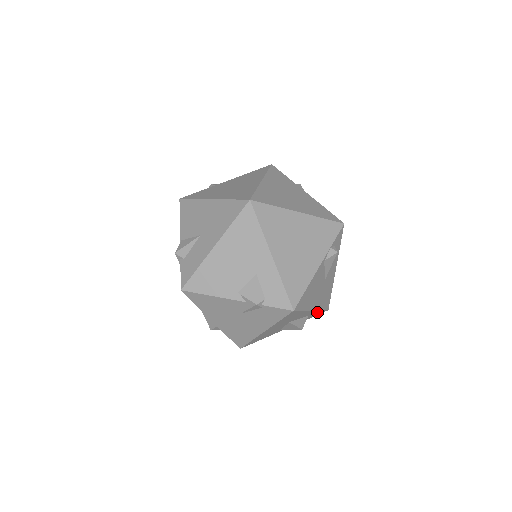
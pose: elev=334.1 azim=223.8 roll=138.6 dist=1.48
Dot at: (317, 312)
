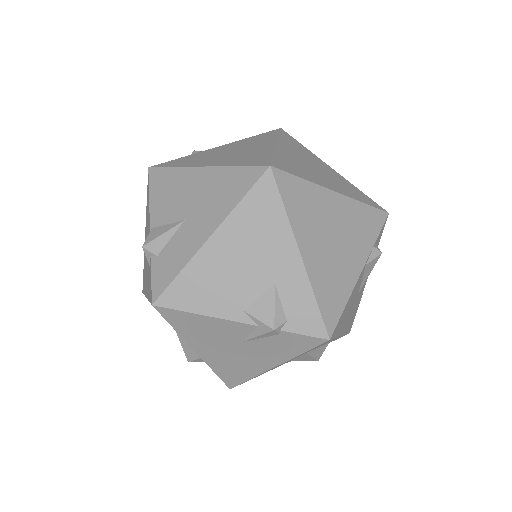
Dot at: occluded
